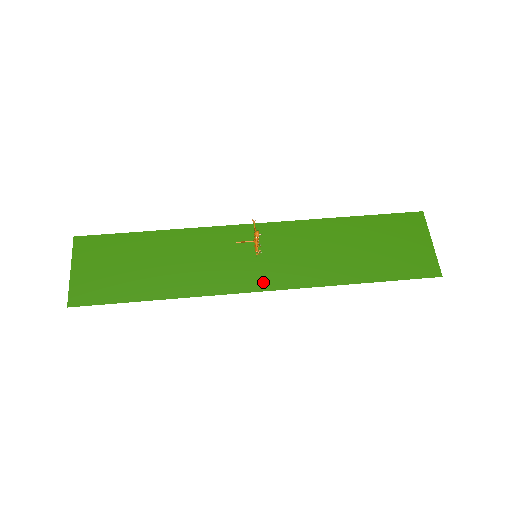
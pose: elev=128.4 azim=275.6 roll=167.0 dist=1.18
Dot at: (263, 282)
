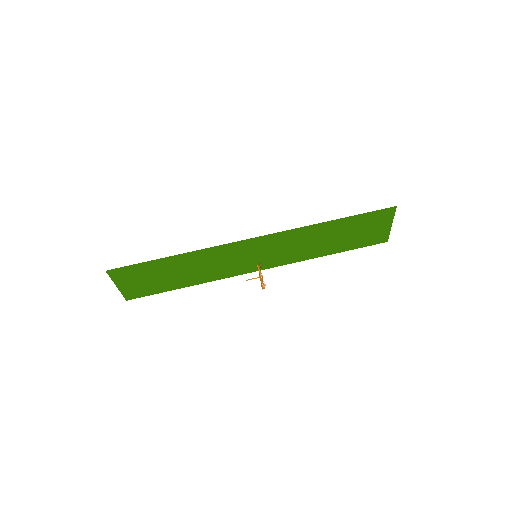
Dot at: occluded
